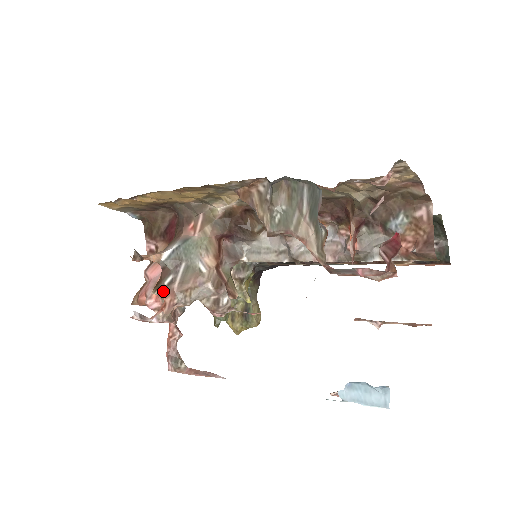
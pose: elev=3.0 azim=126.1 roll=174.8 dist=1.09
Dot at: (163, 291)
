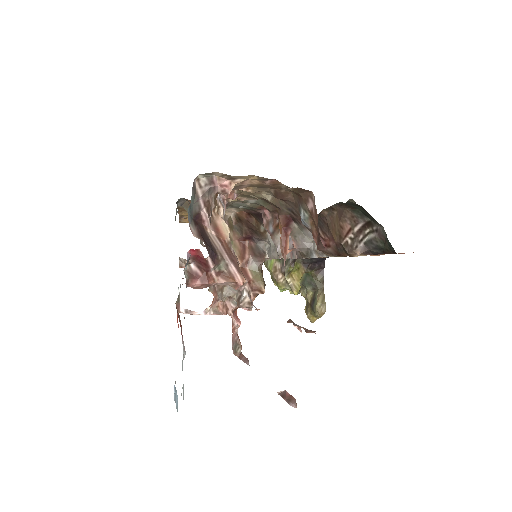
Dot at: (212, 289)
